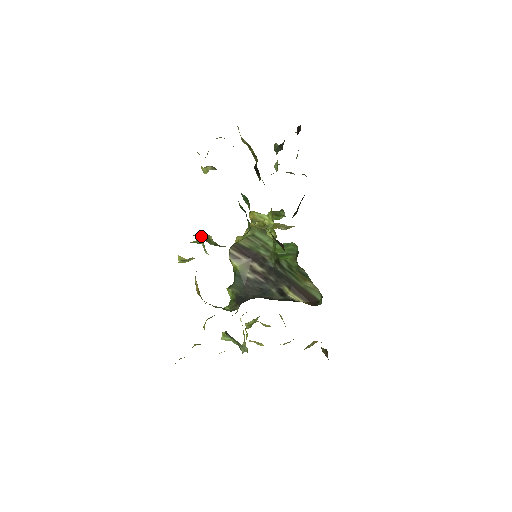
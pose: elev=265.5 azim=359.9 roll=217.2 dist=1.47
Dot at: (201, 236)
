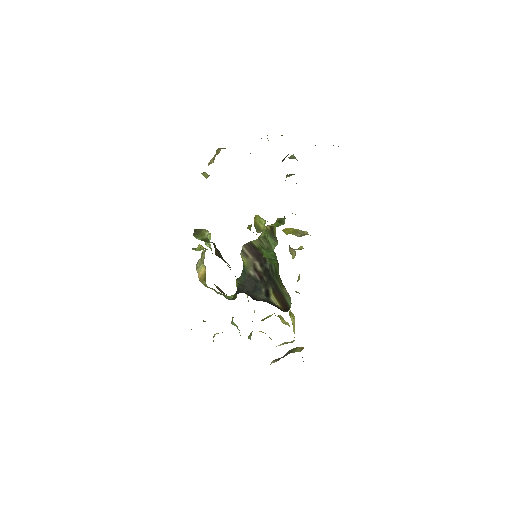
Dot at: (197, 231)
